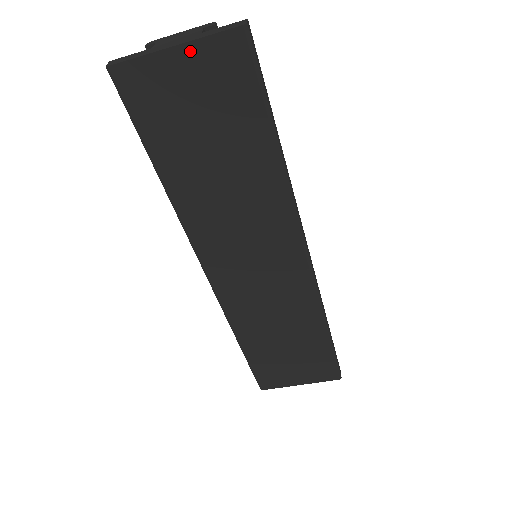
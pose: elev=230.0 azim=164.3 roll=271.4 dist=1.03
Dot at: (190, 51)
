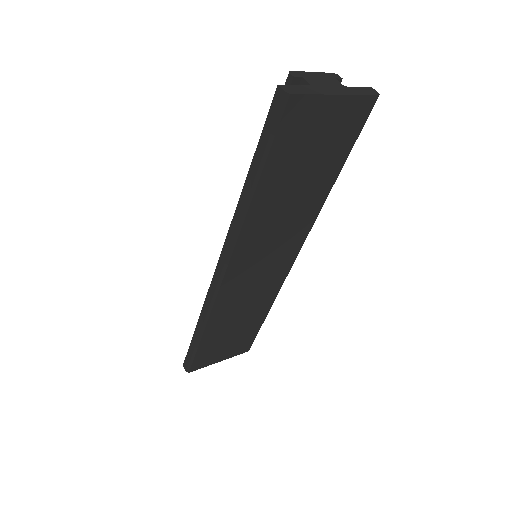
Dot at: (344, 101)
